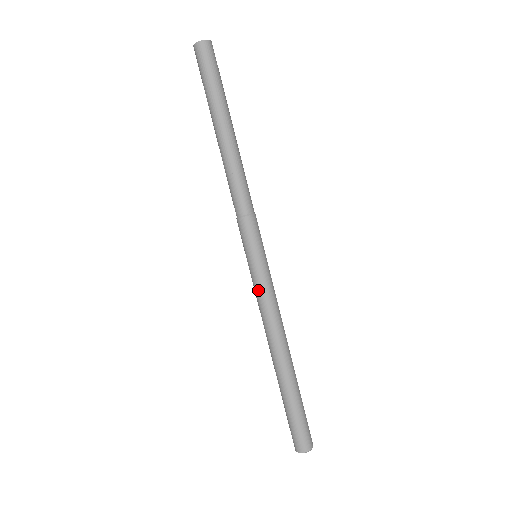
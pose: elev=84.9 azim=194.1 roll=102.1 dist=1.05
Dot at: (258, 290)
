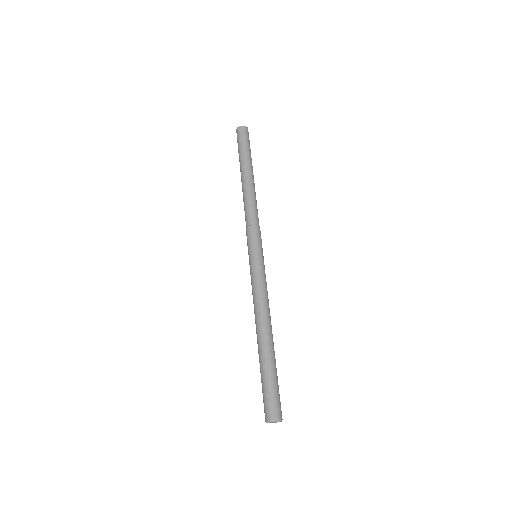
Dot at: (254, 277)
